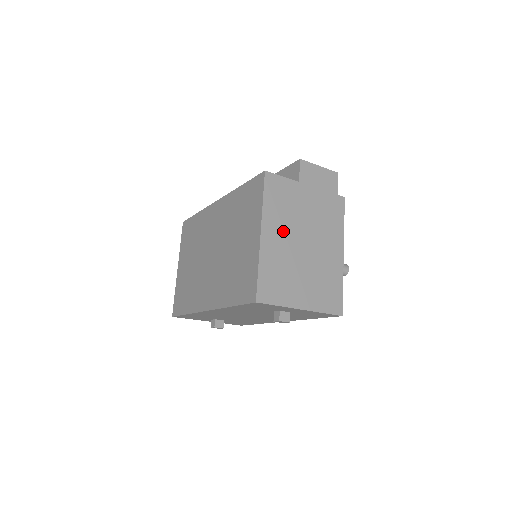
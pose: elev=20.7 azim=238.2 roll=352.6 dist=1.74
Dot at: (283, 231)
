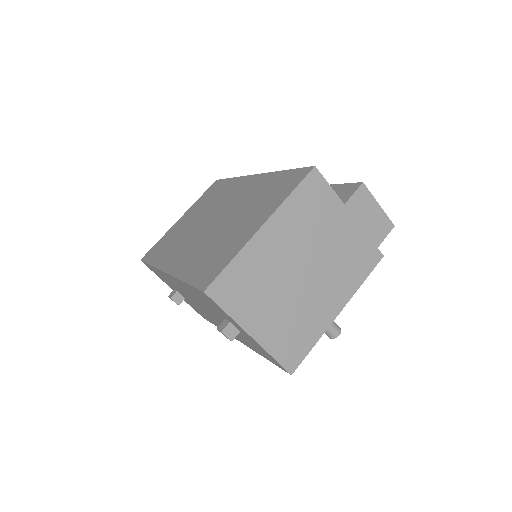
Dot at: (289, 241)
